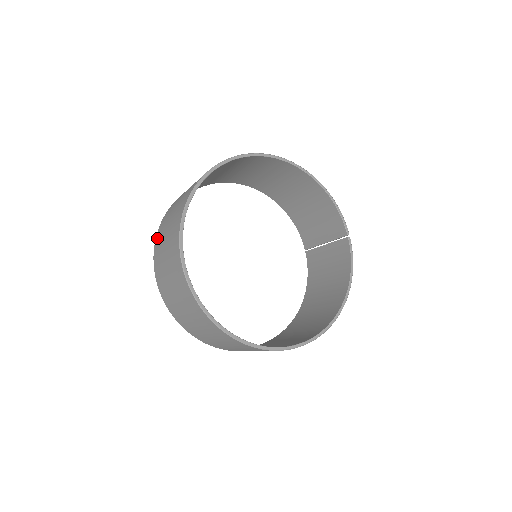
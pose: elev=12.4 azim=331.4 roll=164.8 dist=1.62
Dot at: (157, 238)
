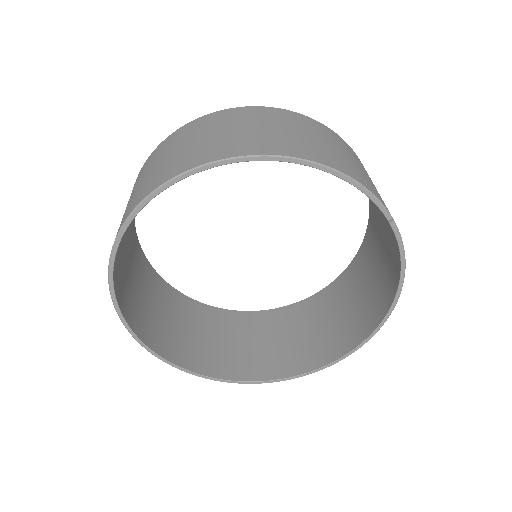
Dot at: occluded
